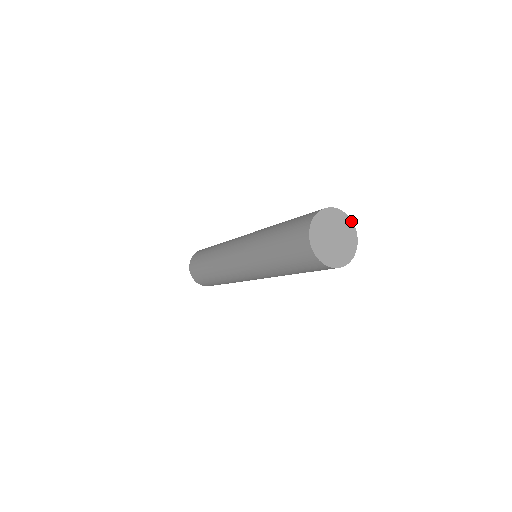
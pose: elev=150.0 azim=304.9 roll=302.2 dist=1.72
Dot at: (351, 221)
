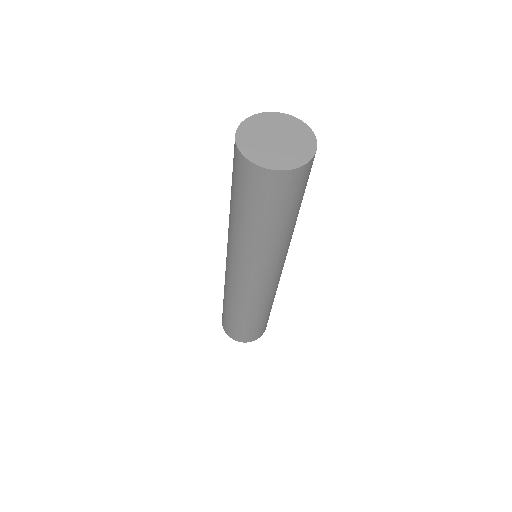
Dot at: (303, 123)
